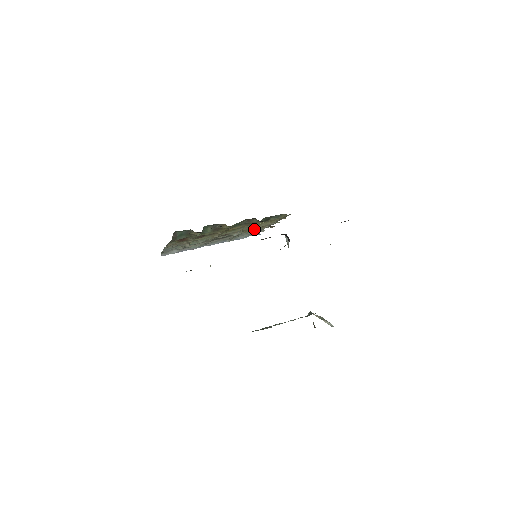
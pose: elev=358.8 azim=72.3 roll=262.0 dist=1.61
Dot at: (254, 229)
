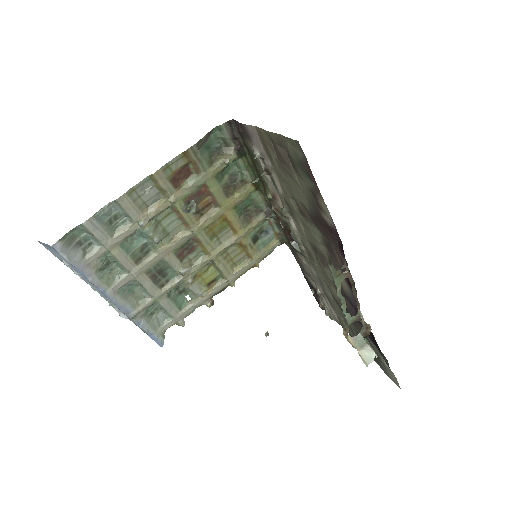
Dot at: (197, 288)
